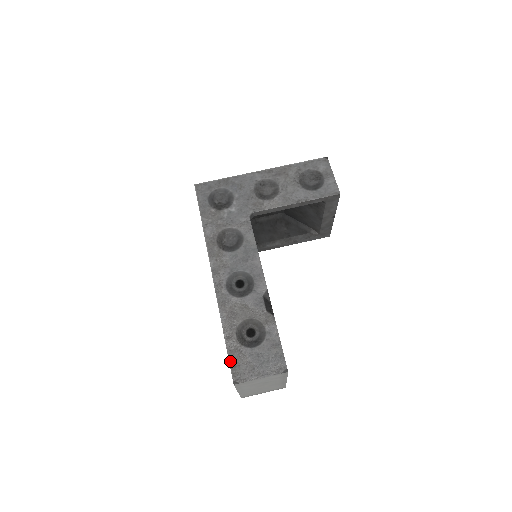
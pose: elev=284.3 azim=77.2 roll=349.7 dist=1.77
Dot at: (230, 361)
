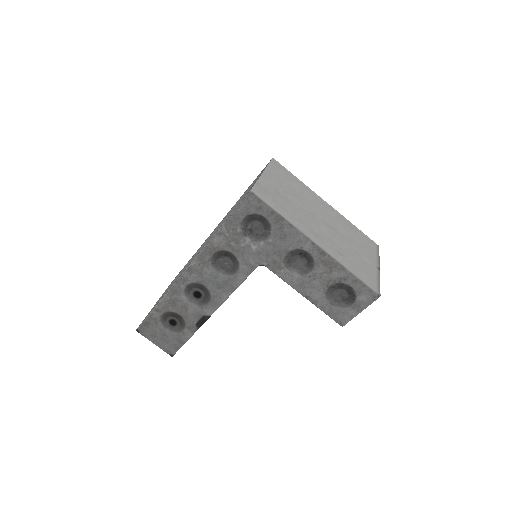
Dot at: (145, 320)
